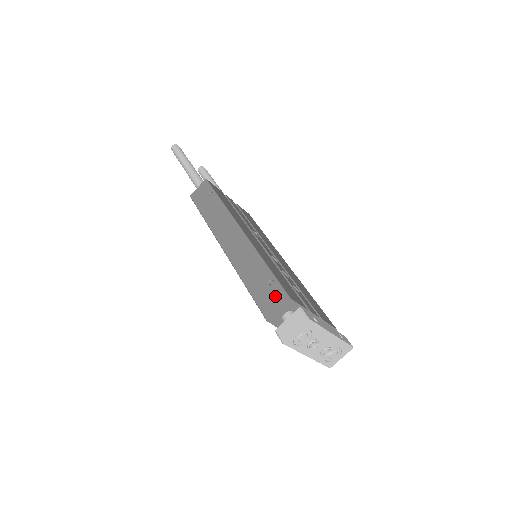
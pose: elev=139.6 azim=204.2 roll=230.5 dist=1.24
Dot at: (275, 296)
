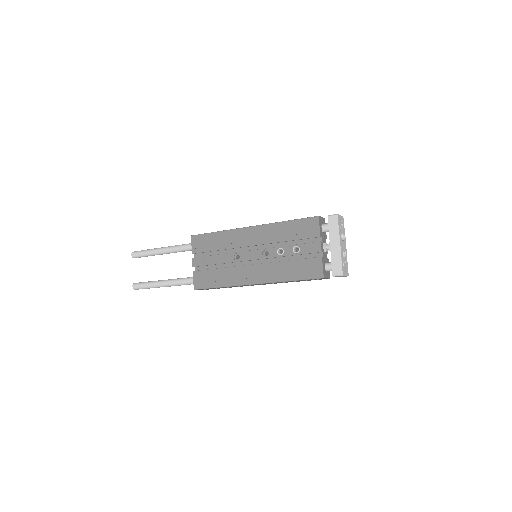
Dot at: occluded
